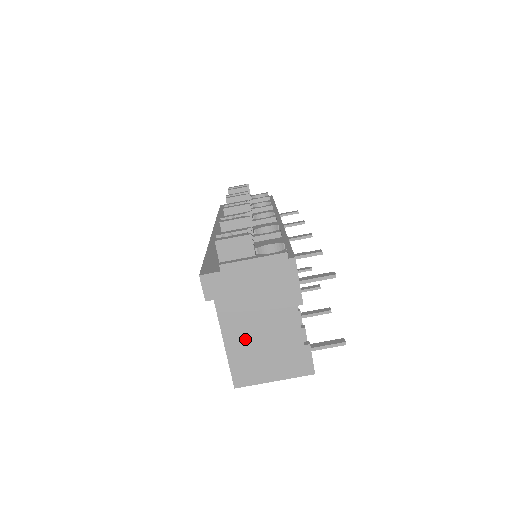
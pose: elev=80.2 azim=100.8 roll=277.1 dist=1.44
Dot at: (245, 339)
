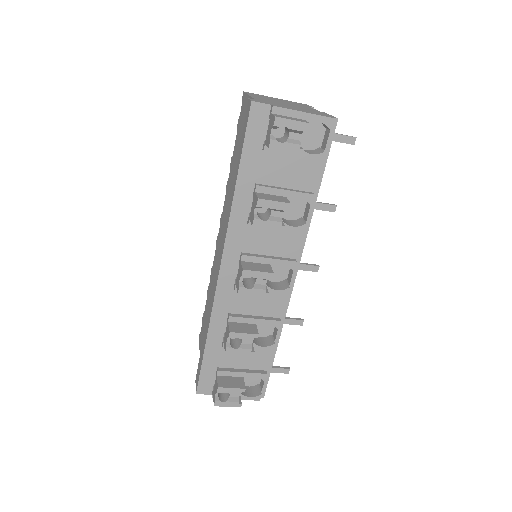
Dot at: occluded
